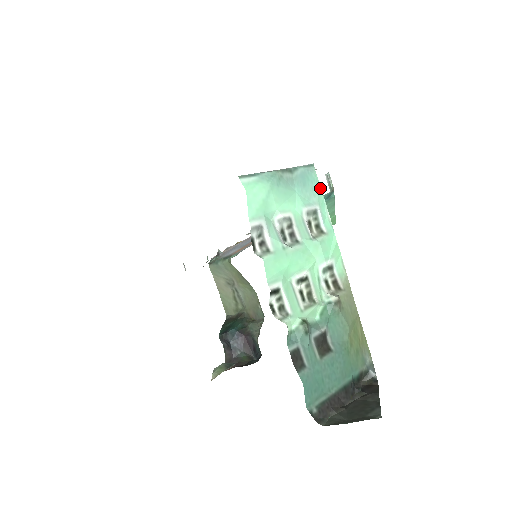
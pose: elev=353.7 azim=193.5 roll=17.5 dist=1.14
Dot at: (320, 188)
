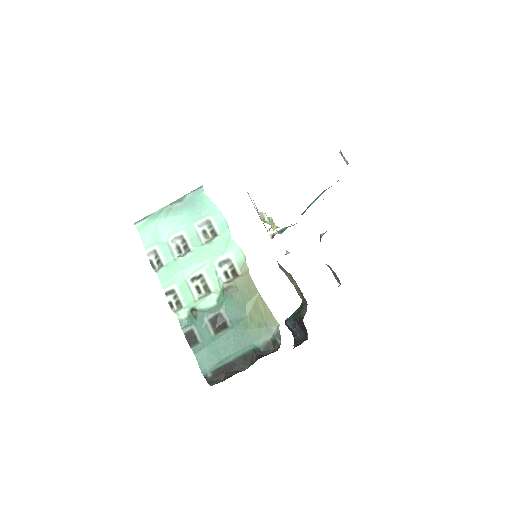
Dot at: (211, 201)
